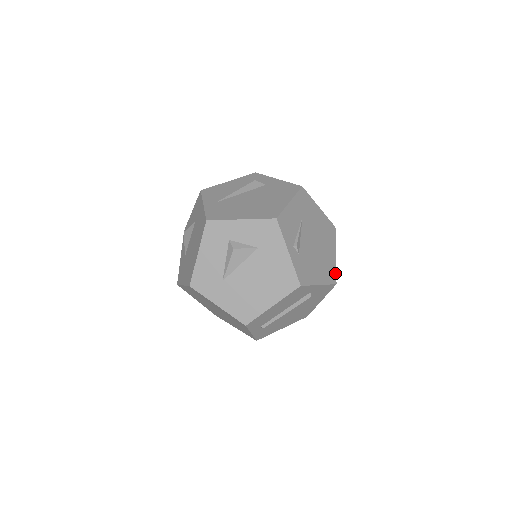
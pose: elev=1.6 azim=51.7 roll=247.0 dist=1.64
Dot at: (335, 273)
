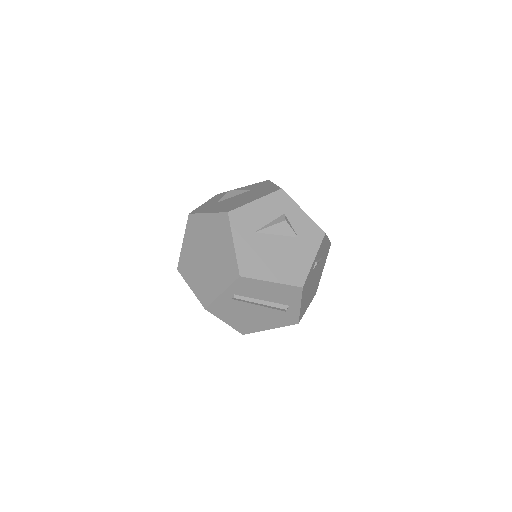
Dot at: (302, 316)
